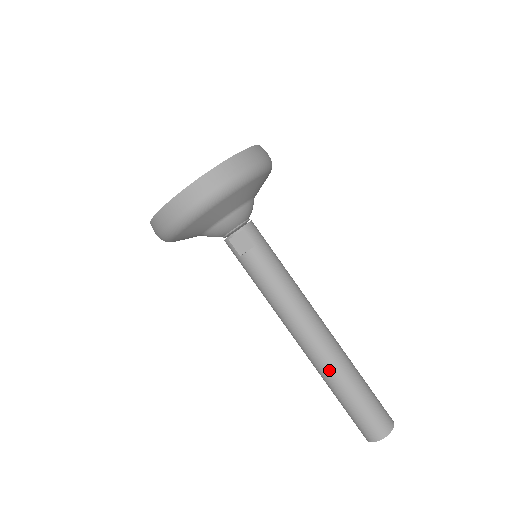
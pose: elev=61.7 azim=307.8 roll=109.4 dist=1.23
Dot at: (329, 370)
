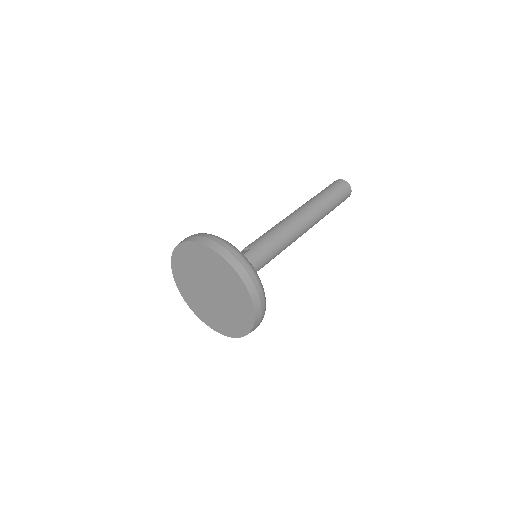
Dot at: occluded
